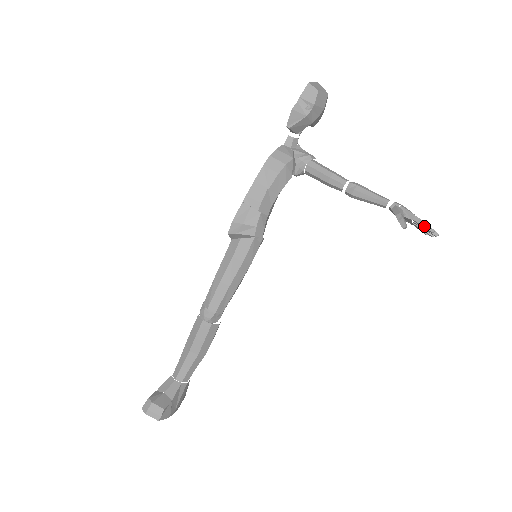
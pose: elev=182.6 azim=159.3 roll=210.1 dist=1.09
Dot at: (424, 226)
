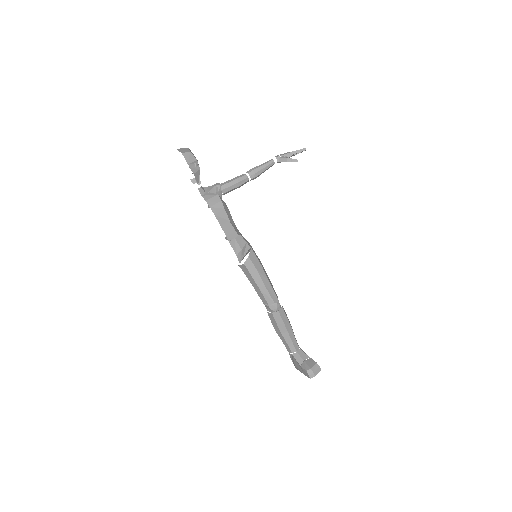
Dot at: occluded
